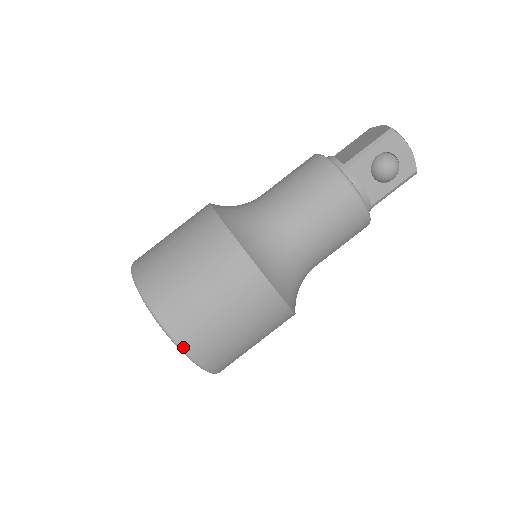
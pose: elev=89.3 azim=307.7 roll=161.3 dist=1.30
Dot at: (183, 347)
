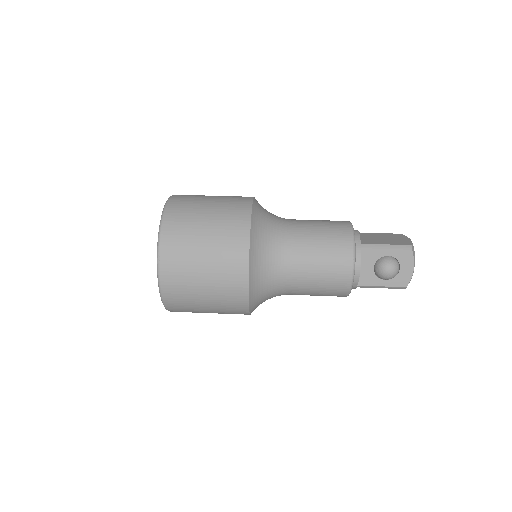
Dot at: (161, 275)
